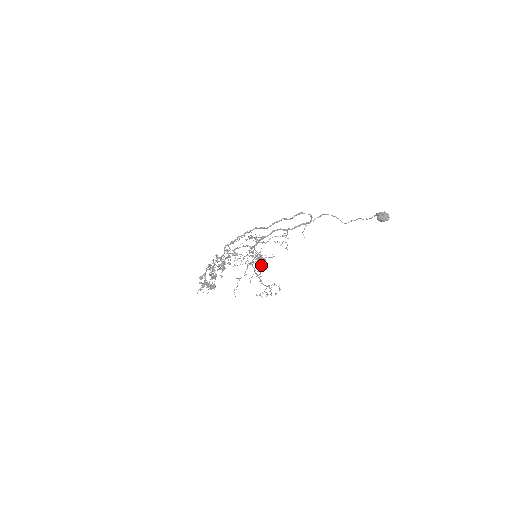
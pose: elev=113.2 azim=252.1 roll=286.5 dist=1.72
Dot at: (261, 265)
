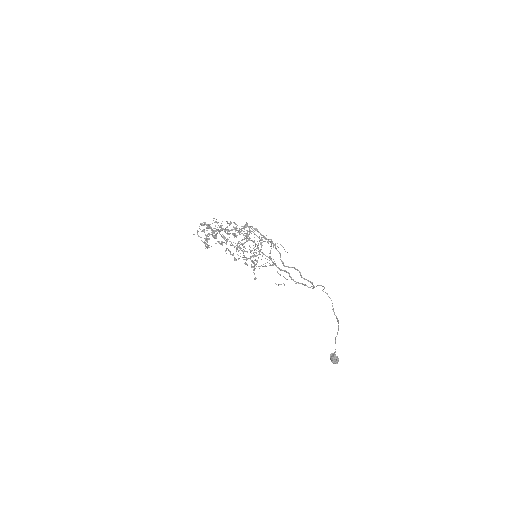
Dot at: (251, 257)
